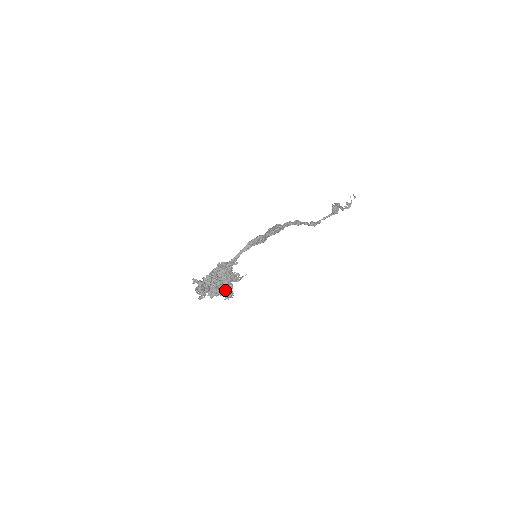
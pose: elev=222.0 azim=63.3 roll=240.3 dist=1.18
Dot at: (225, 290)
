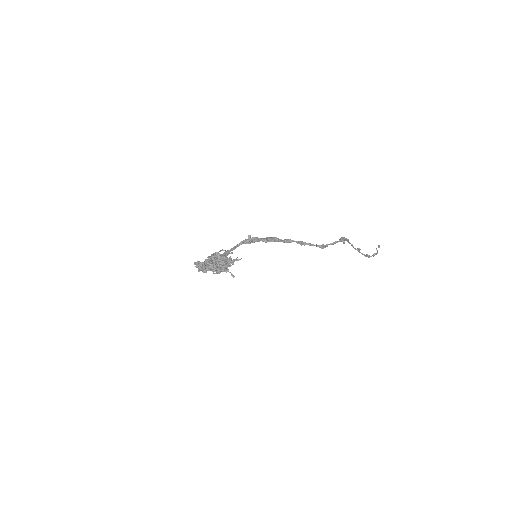
Dot at: (222, 267)
